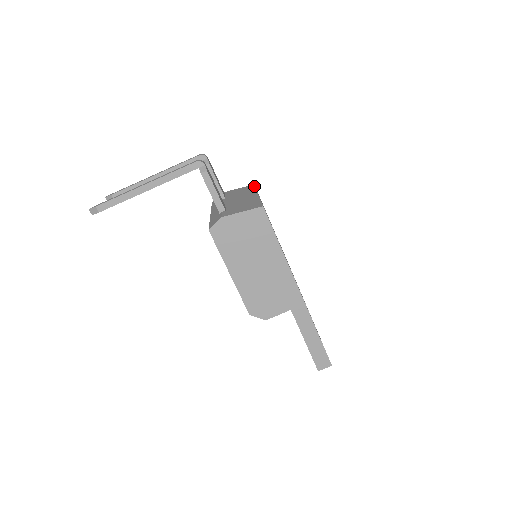
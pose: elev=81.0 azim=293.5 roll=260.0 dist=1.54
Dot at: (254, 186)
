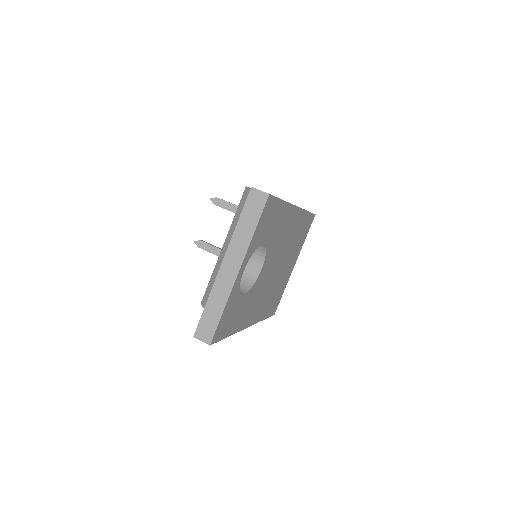
Dot at: occluded
